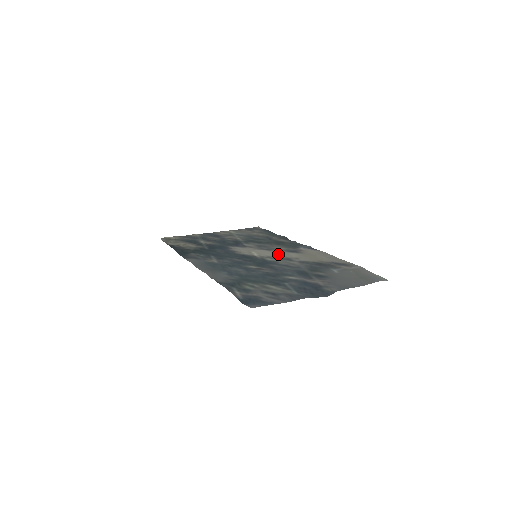
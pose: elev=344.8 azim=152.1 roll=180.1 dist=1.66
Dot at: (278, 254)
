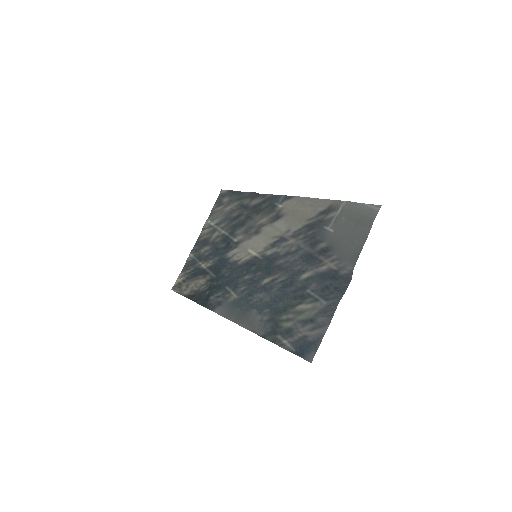
Dot at: (269, 236)
